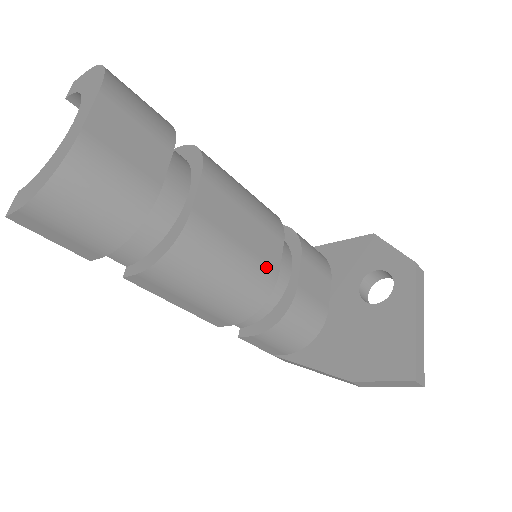
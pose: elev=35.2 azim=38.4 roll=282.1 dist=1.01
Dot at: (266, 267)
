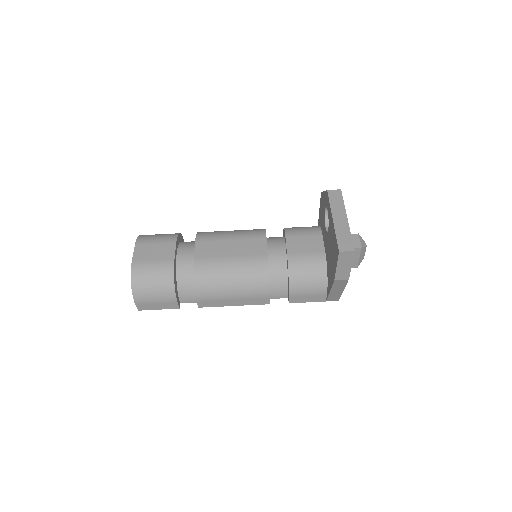
Dot at: (255, 257)
